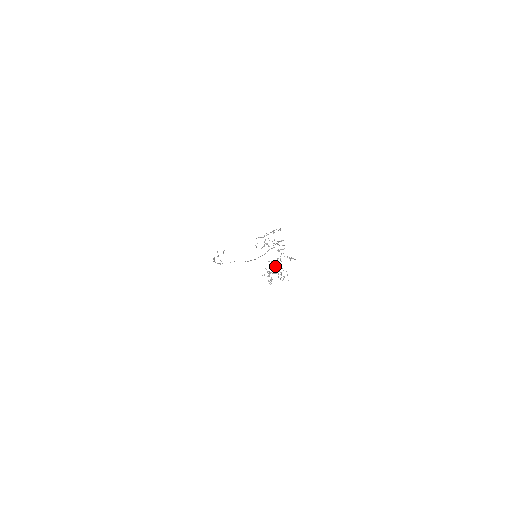
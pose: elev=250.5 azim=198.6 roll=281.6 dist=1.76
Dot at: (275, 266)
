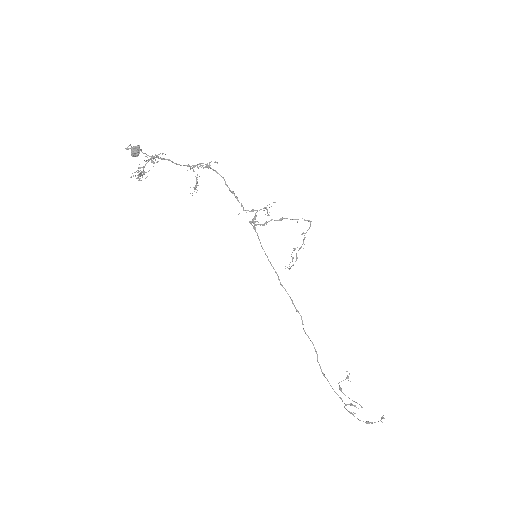
Dot at: (133, 150)
